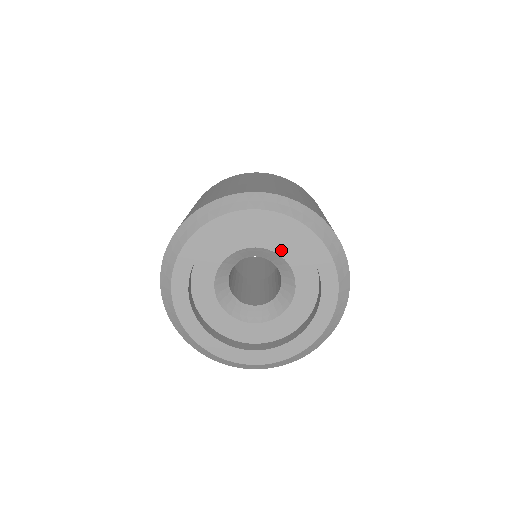
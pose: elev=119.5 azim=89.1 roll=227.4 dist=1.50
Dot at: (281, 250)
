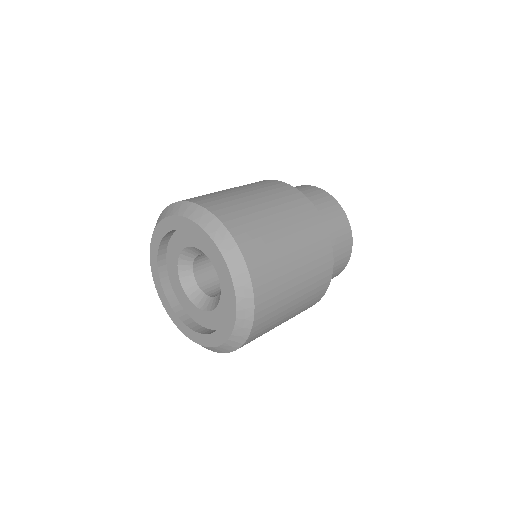
Dot at: occluded
